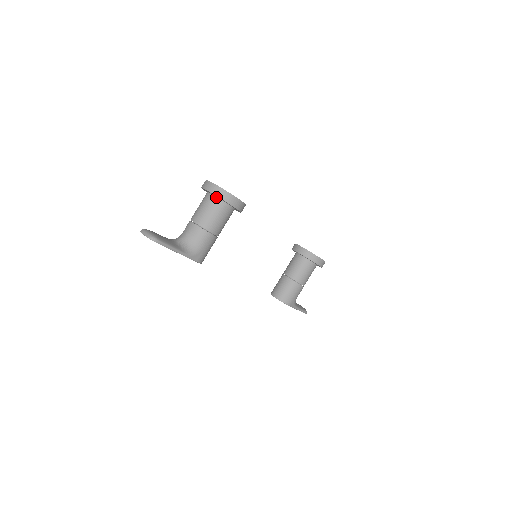
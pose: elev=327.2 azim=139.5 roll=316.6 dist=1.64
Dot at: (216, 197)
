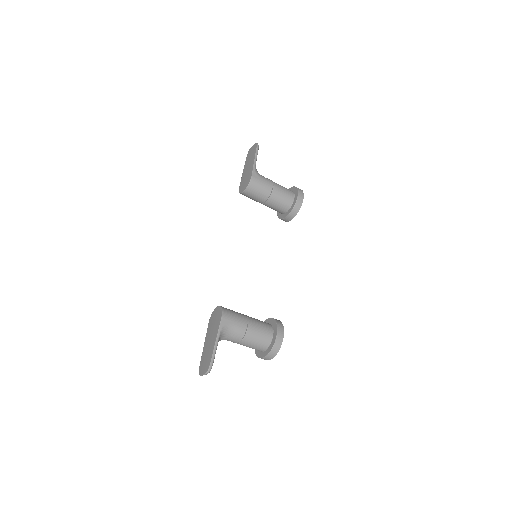
Dot at: occluded
